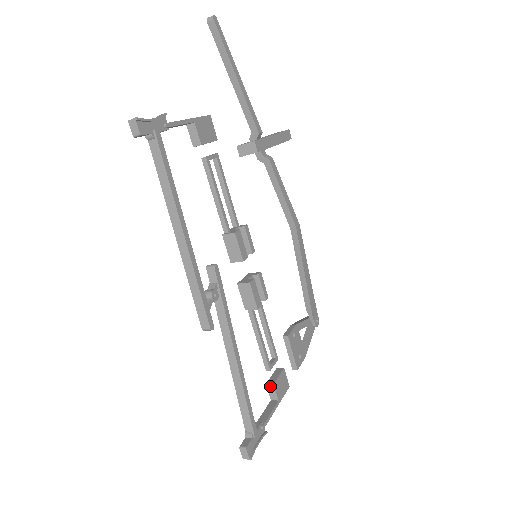
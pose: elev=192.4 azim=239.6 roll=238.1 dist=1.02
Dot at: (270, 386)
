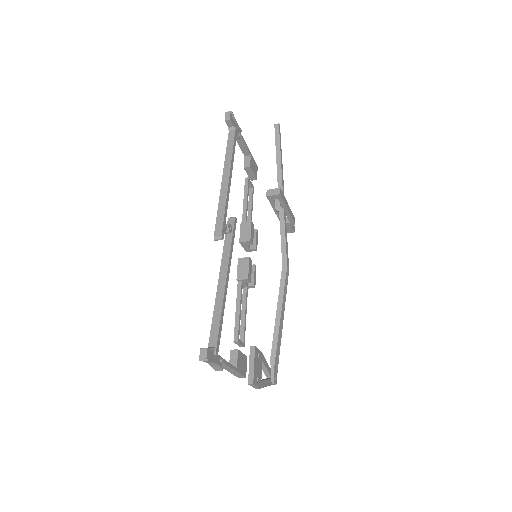
Dot at: (234, 352)
